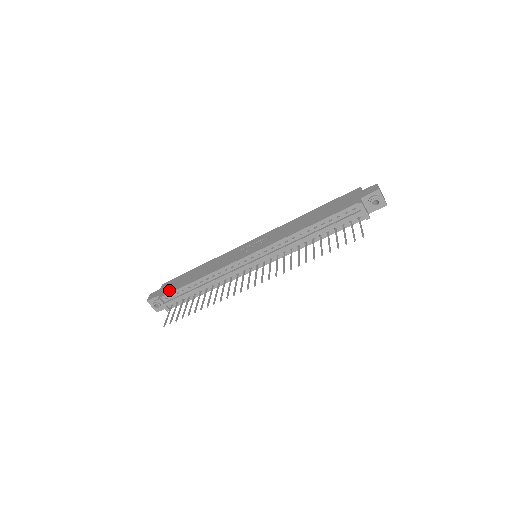
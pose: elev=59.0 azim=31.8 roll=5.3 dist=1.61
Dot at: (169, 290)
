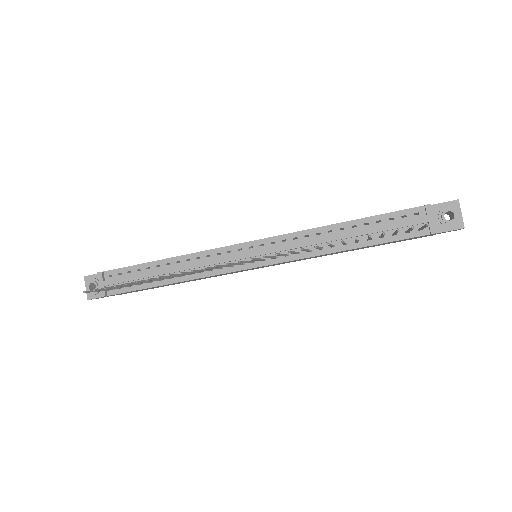
Dot at: occluded
